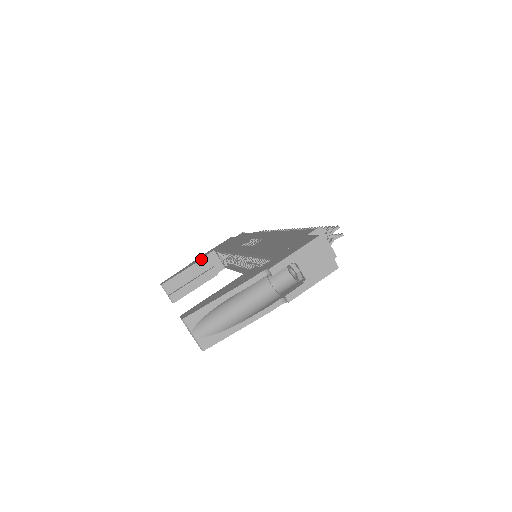
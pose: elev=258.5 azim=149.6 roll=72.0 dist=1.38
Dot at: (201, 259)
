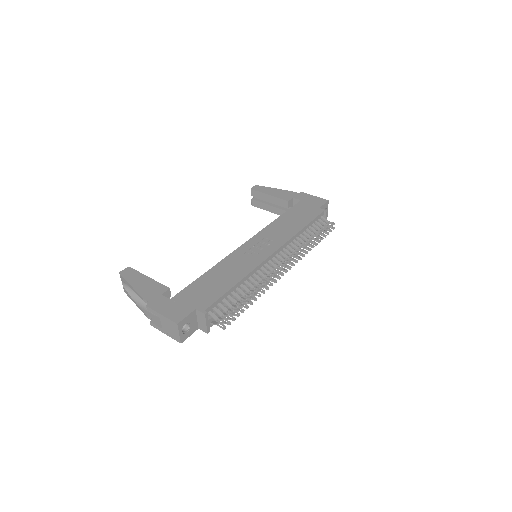
Dot at: (283, 199)
